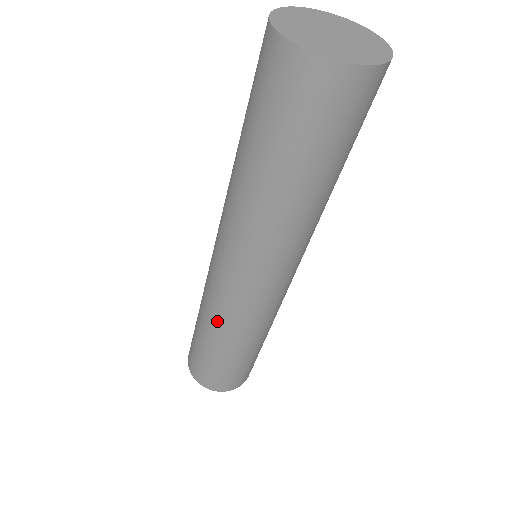
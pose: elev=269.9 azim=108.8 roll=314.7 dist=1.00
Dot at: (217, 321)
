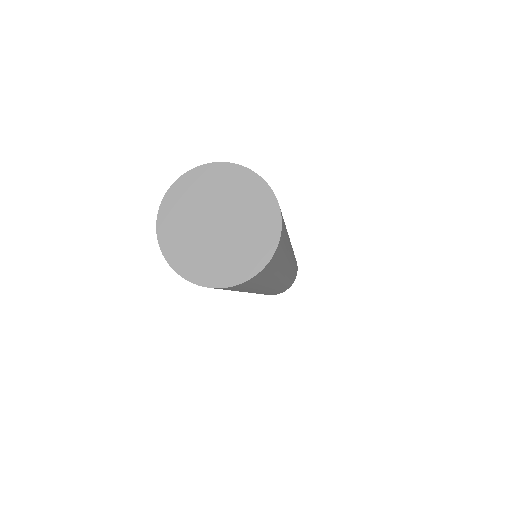
Dot at: occluded
